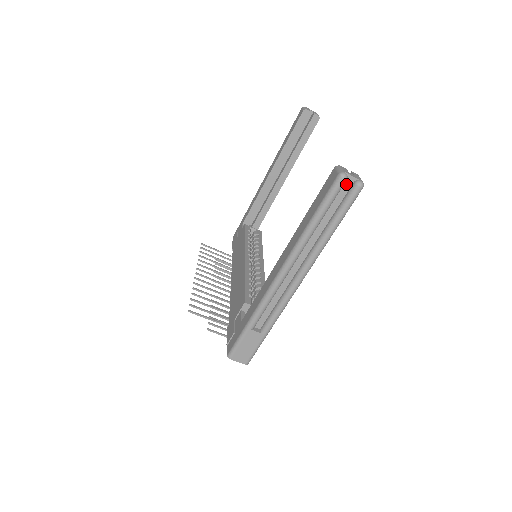
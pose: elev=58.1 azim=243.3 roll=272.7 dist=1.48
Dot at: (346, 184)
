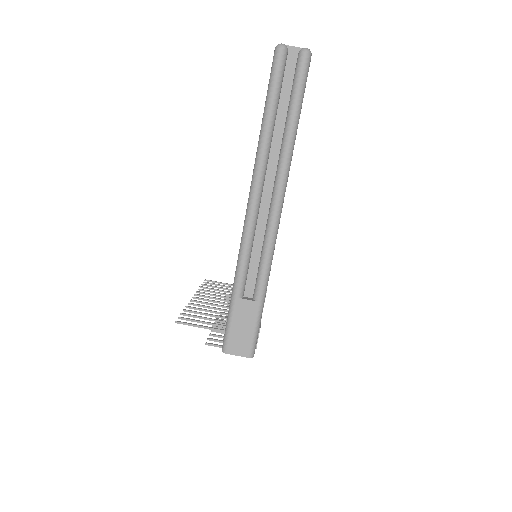
Dot at: (290, 59)
